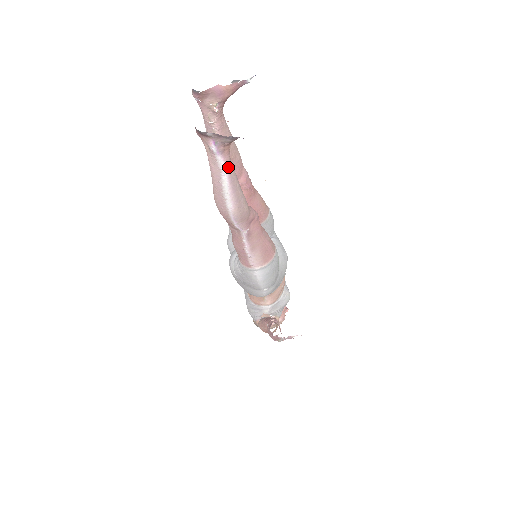
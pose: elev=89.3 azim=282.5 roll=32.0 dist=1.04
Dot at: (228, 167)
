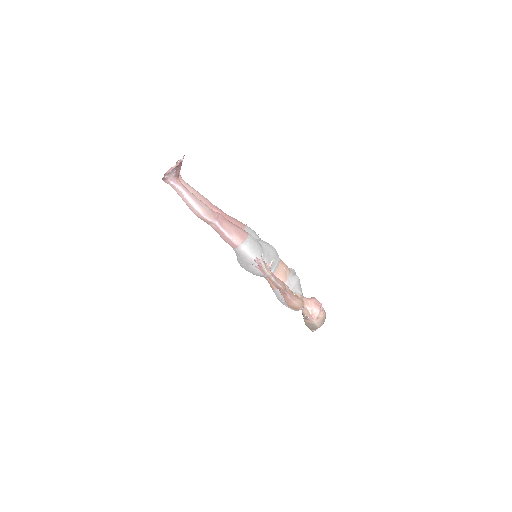
Dot at: (184, 189)
